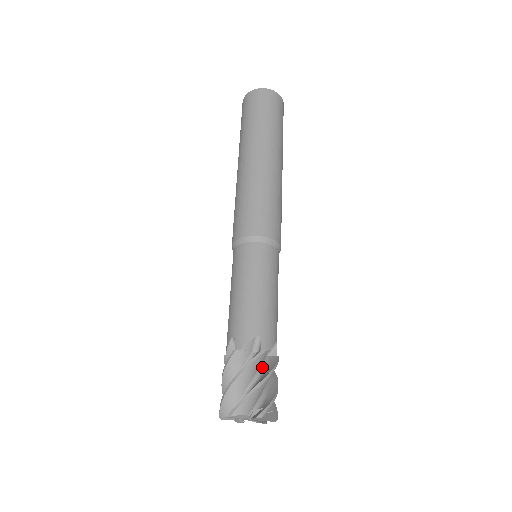
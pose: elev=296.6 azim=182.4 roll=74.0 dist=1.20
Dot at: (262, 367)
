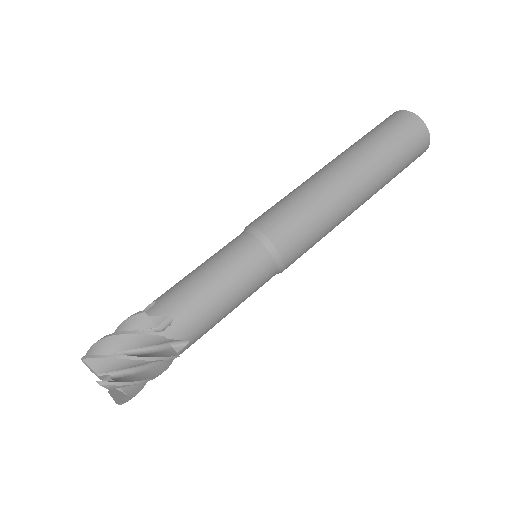
Dot at: occluded
